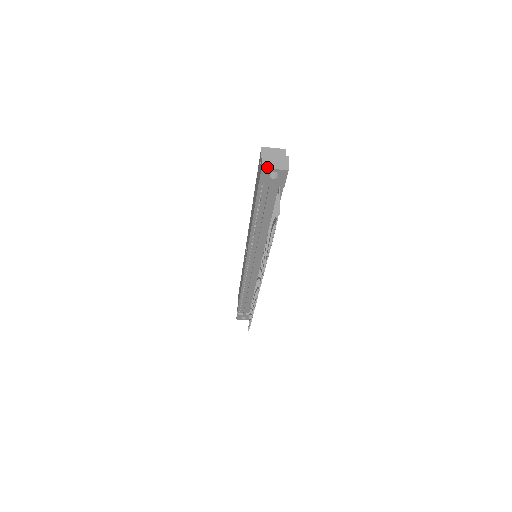
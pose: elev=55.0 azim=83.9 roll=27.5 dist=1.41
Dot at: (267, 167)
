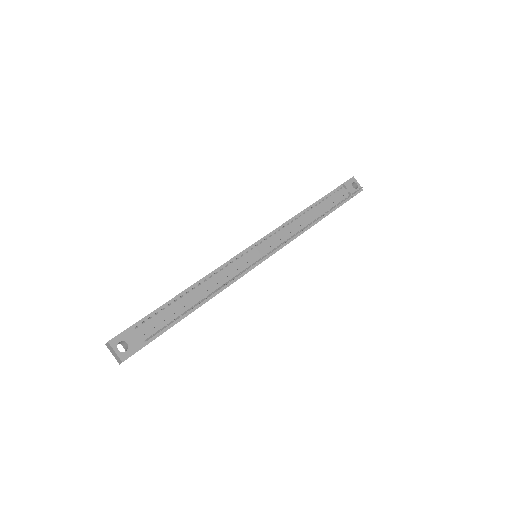
Dot at: (355, 179)
